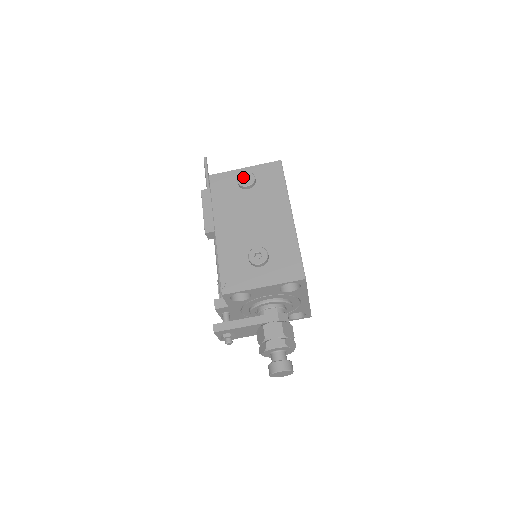
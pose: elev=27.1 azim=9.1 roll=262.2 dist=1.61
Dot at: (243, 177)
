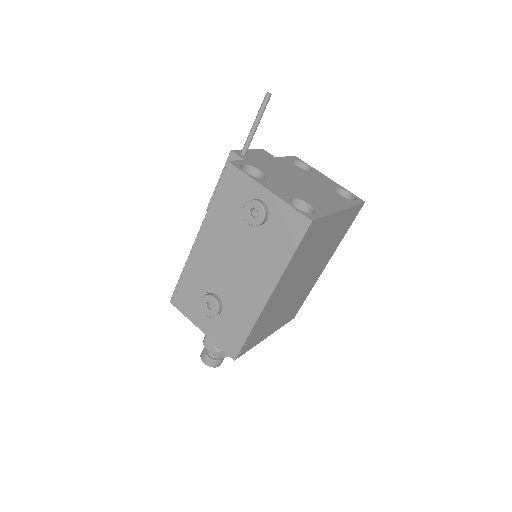
Dot at: (252, 207)
